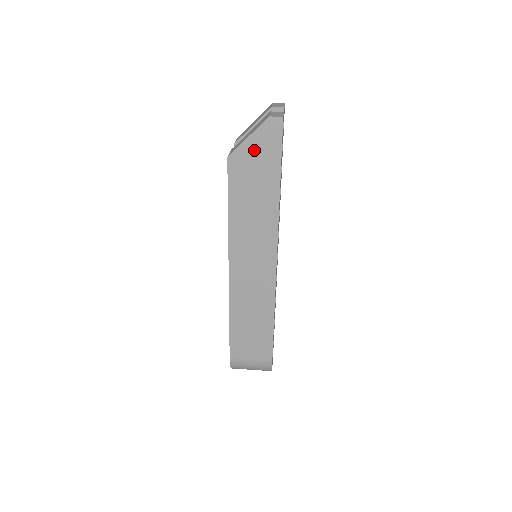
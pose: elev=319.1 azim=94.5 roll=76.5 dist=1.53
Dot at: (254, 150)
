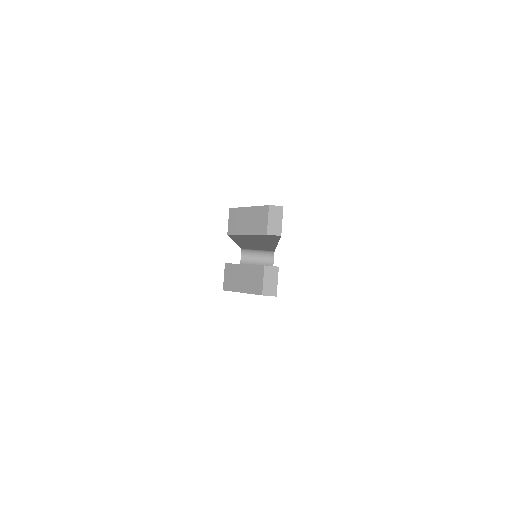
Dot at: occluded
